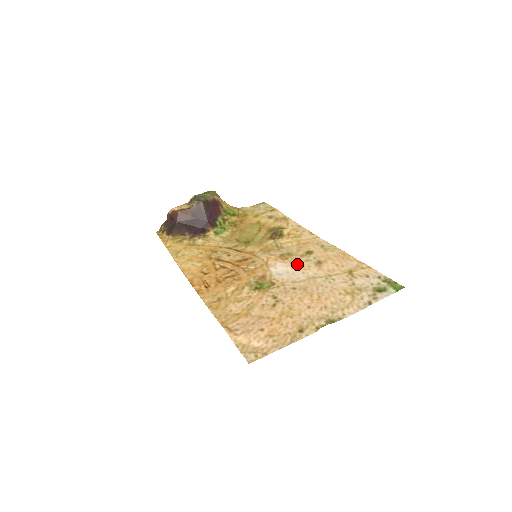
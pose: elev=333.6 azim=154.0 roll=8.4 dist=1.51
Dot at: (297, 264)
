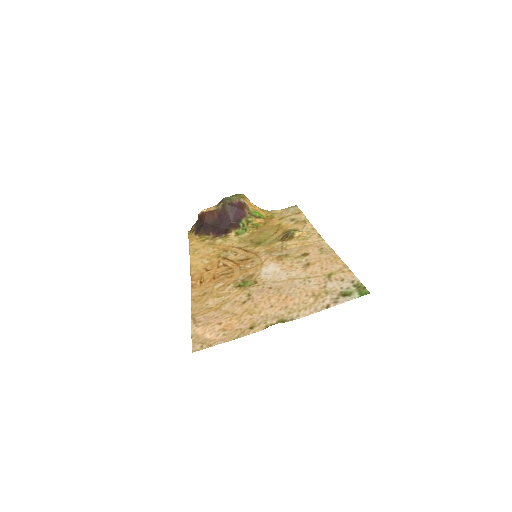
Dot at: (287, 265)
